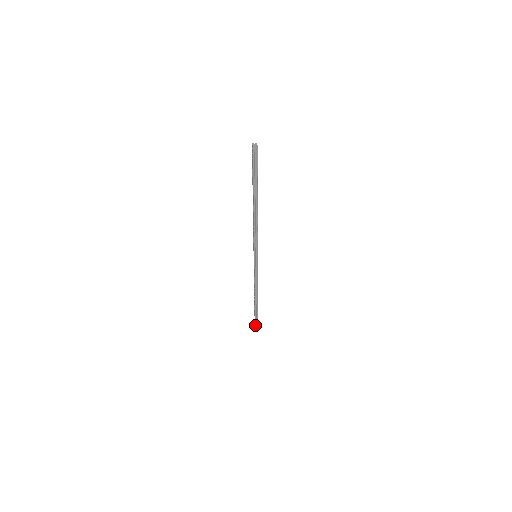
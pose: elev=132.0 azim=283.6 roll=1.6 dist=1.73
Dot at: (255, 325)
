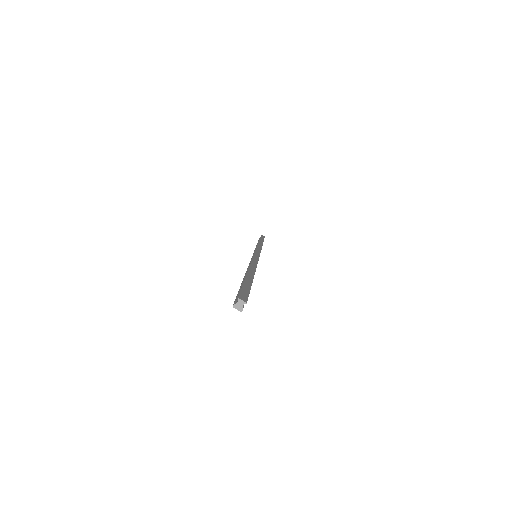
Dot at: occluded
